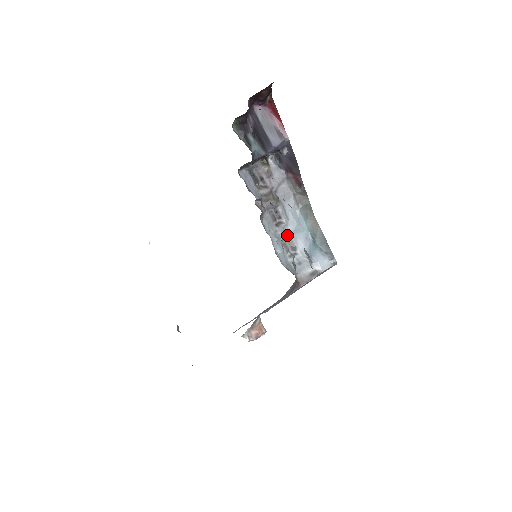
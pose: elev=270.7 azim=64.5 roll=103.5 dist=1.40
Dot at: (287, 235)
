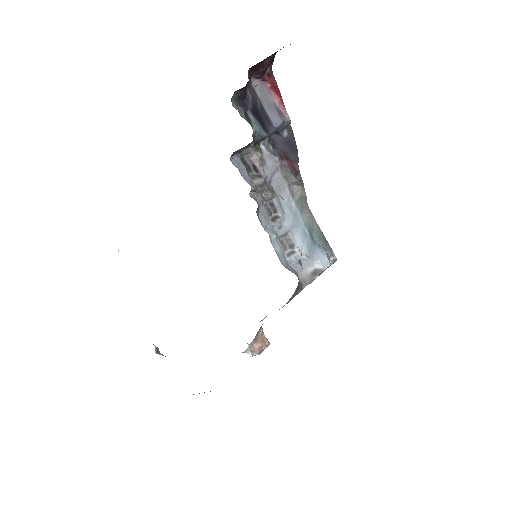
Dot at: (284, 231)
